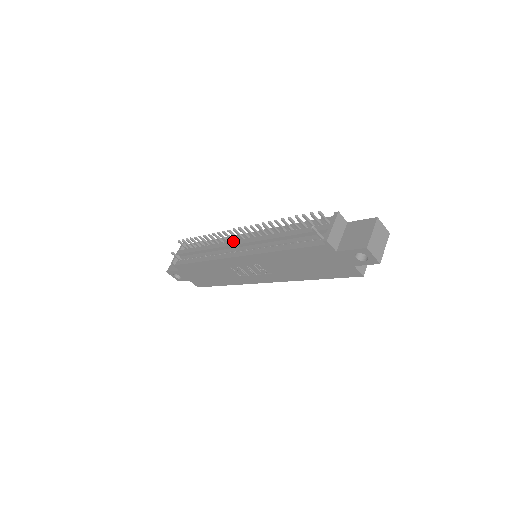
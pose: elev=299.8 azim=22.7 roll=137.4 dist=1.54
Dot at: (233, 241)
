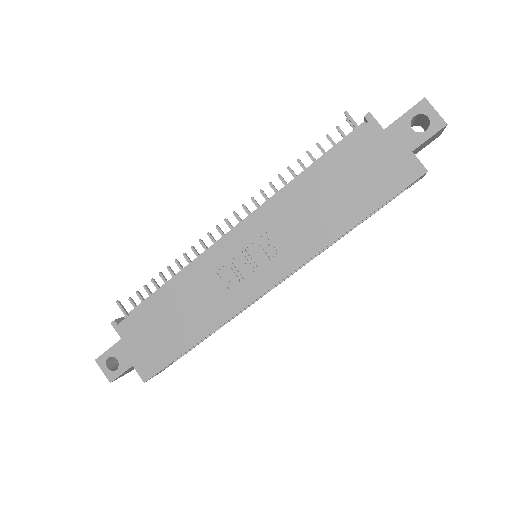
Dot at: (223, 237)
